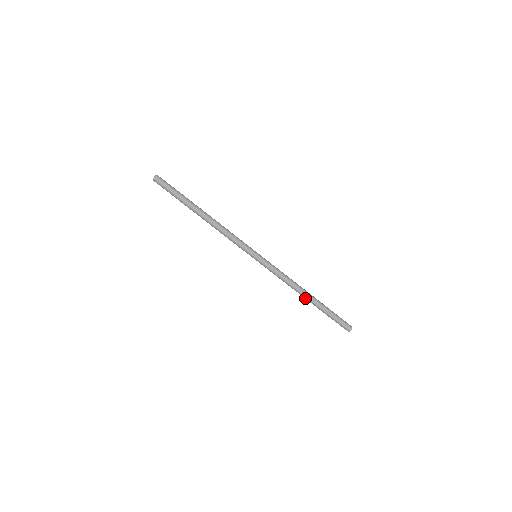
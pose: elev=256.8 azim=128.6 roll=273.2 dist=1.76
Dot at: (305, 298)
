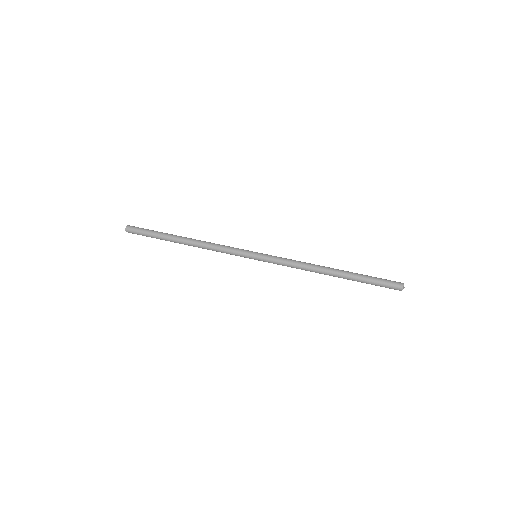
Dot at: (331, 270)
